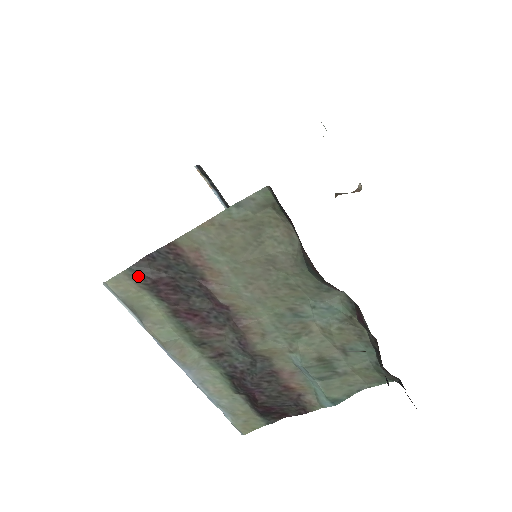
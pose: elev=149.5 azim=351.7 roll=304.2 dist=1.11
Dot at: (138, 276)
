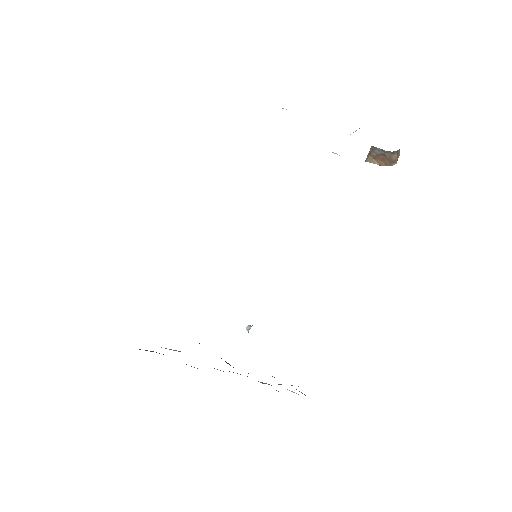
Dot at: (146, 350)
